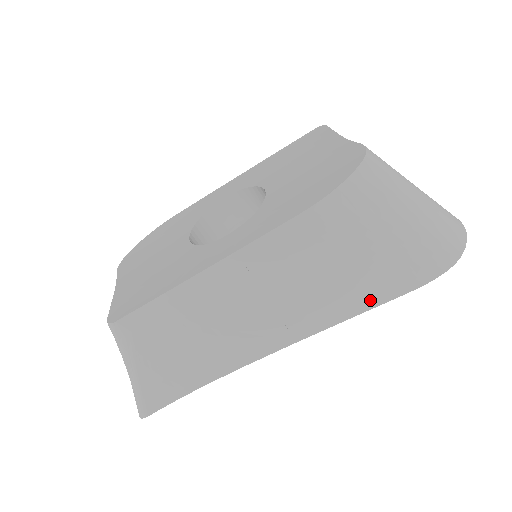
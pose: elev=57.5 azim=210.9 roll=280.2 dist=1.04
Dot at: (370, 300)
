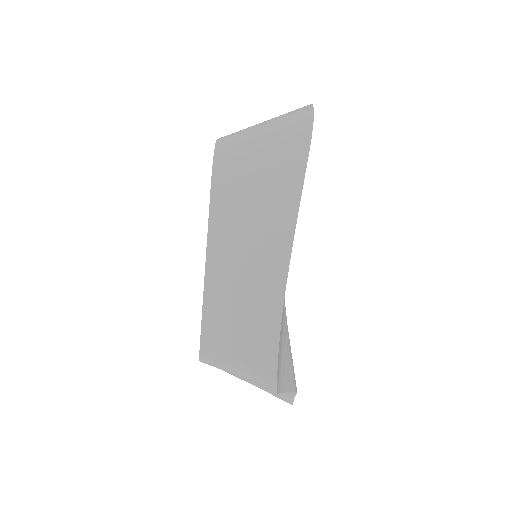
Dot at: (297, 174)
